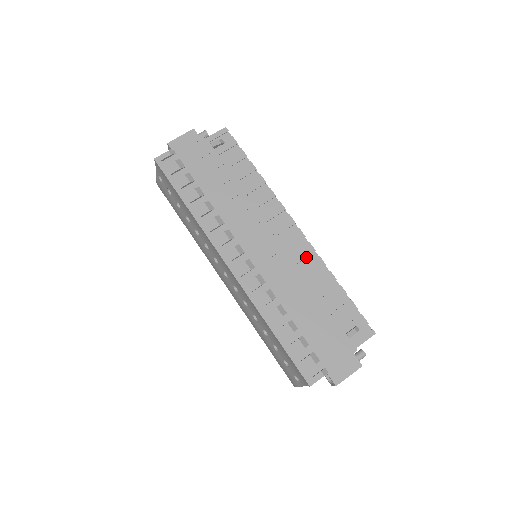
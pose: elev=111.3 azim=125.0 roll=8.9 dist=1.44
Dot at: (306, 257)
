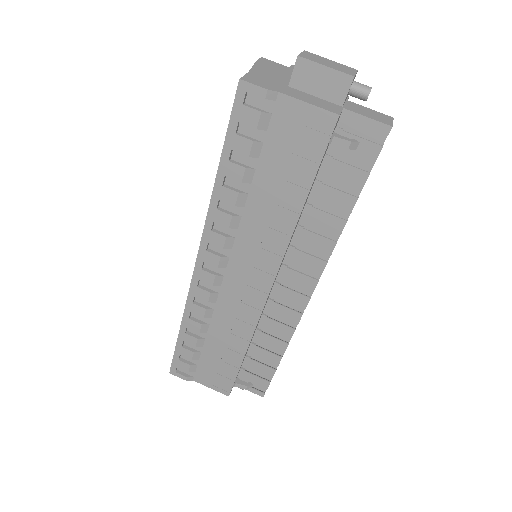
Dot at: (284, 317)
